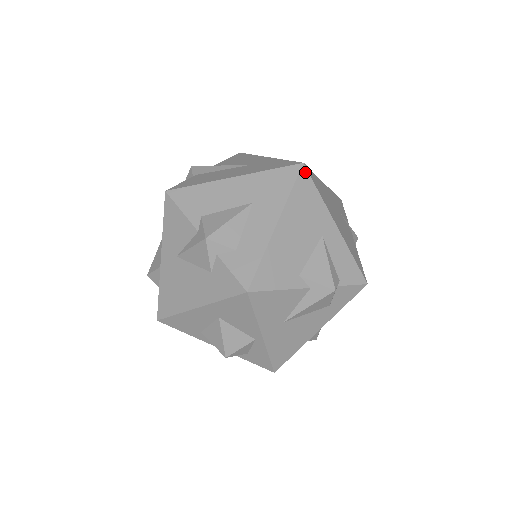
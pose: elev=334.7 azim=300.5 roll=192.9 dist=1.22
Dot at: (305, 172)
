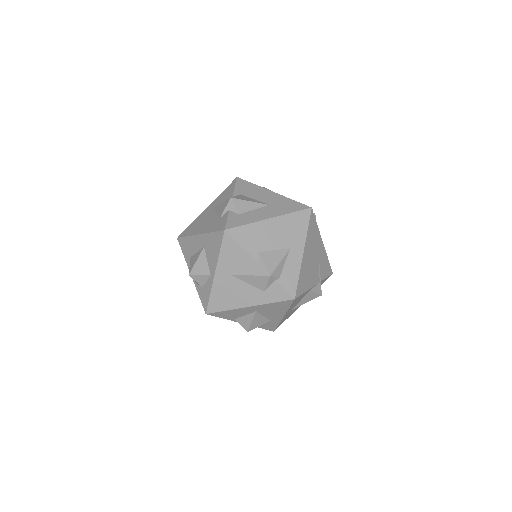
Dot at: (309, 212)
